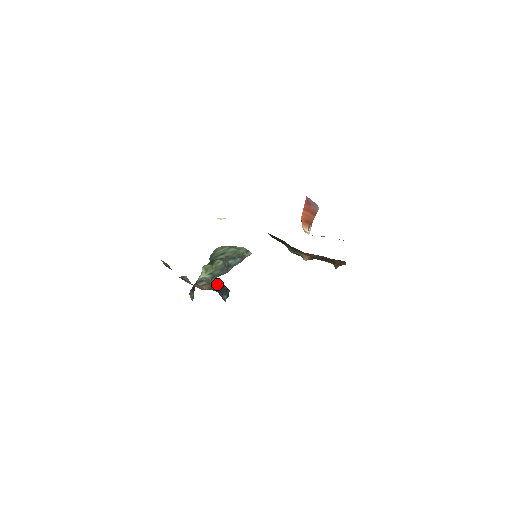
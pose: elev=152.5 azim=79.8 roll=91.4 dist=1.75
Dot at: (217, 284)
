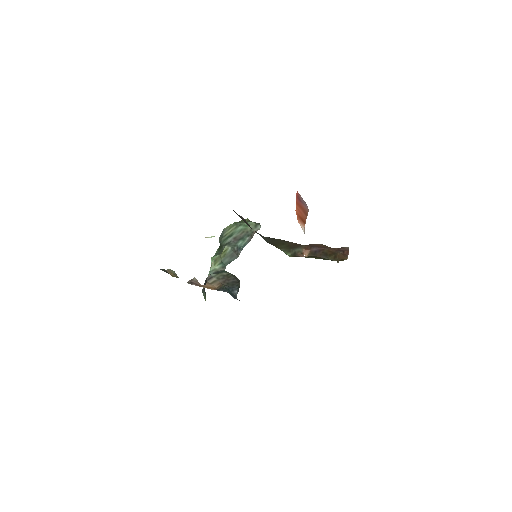
Dot at: (227, 277)
